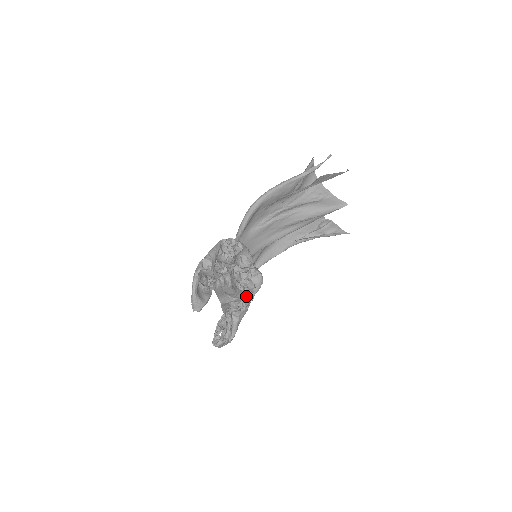
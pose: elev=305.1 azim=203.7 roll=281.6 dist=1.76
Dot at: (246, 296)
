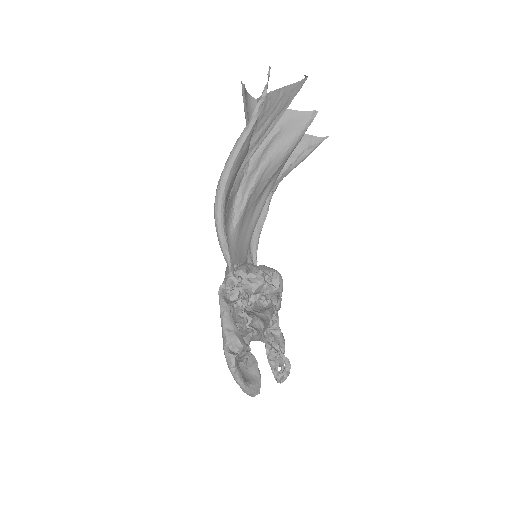
Dot at: (272, 302)
